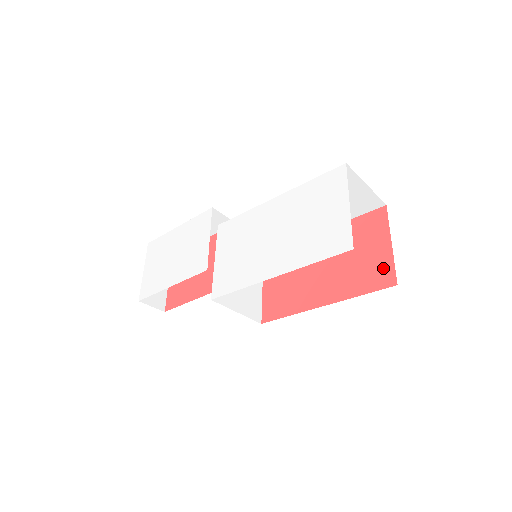
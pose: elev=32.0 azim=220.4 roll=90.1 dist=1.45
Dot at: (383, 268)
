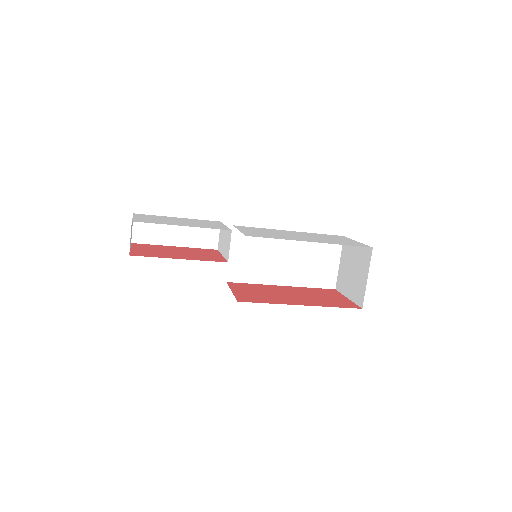
Dot at: (347, 303)
